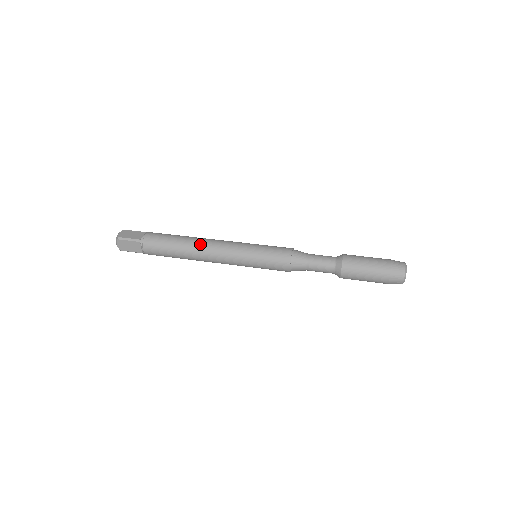
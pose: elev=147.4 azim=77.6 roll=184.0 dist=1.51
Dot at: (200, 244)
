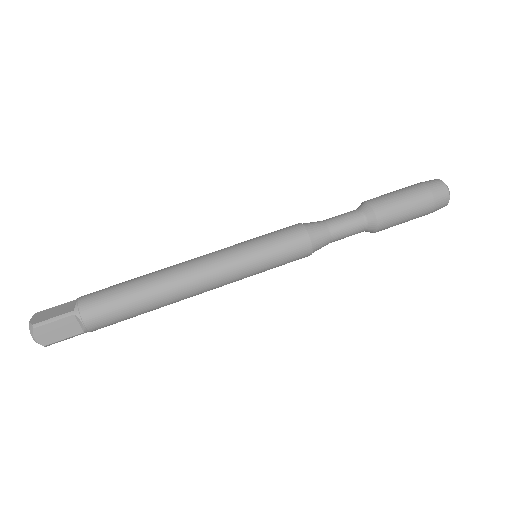
Dot at: (181, 298)
